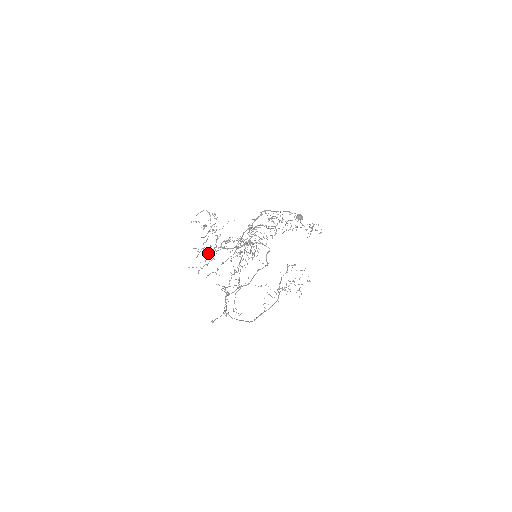
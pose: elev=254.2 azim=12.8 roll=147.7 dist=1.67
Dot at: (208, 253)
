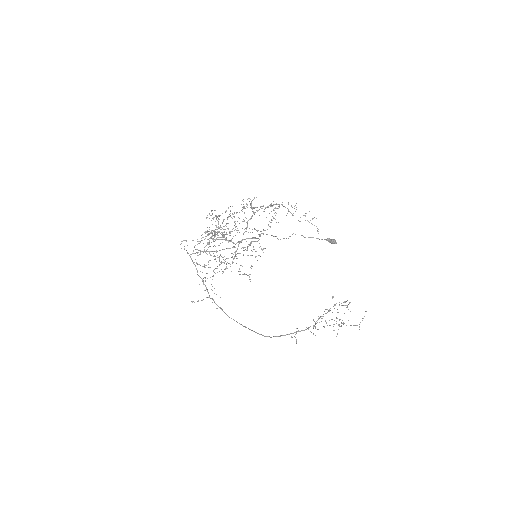
Dot at: (210, 255)
